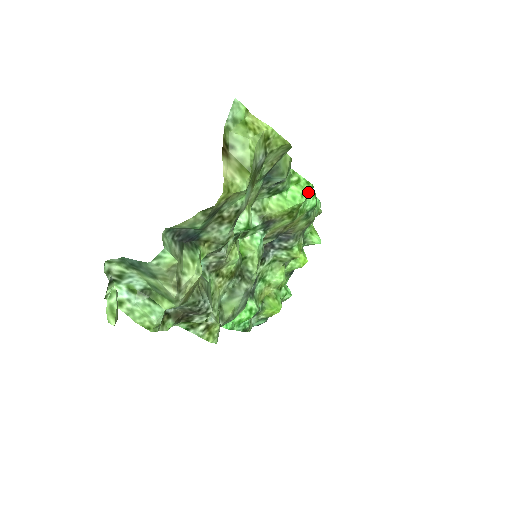
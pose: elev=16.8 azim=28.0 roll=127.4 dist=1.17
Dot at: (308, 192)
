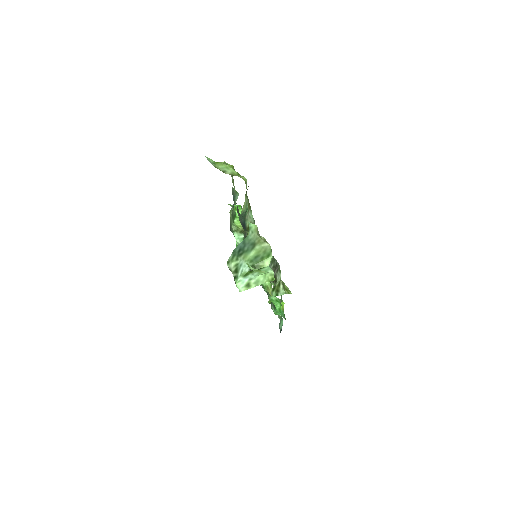
Dot at: occluded
